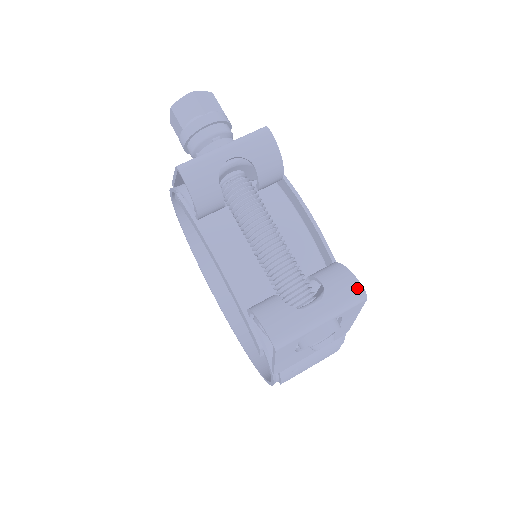
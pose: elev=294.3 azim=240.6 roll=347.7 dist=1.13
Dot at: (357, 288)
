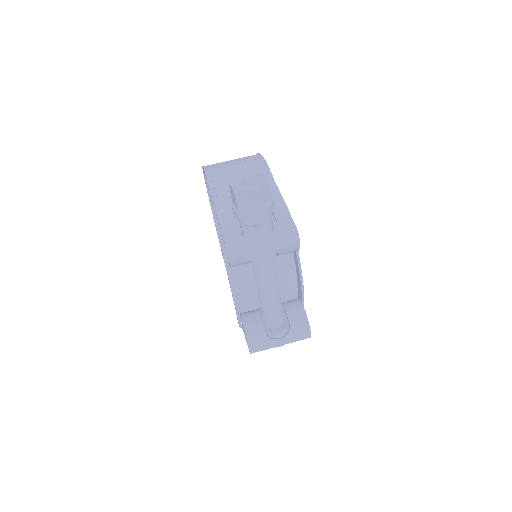
Dot at: (308, 334)
